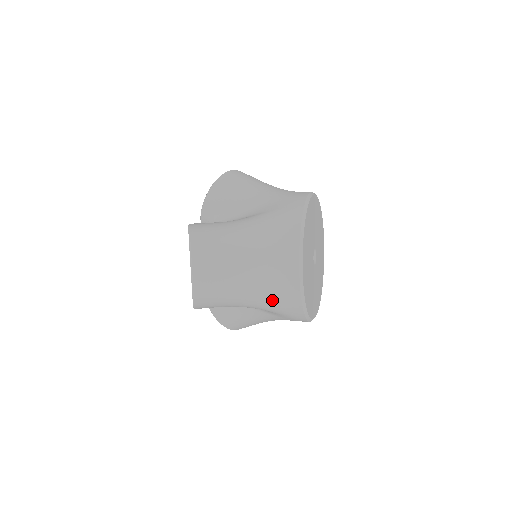
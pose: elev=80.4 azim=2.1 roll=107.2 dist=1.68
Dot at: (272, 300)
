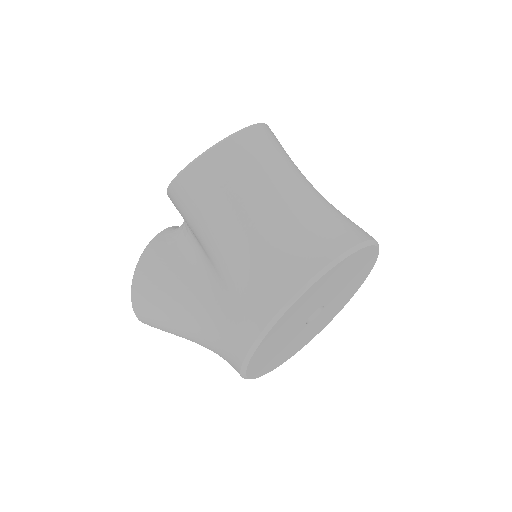
Dot at: (261, 263)
